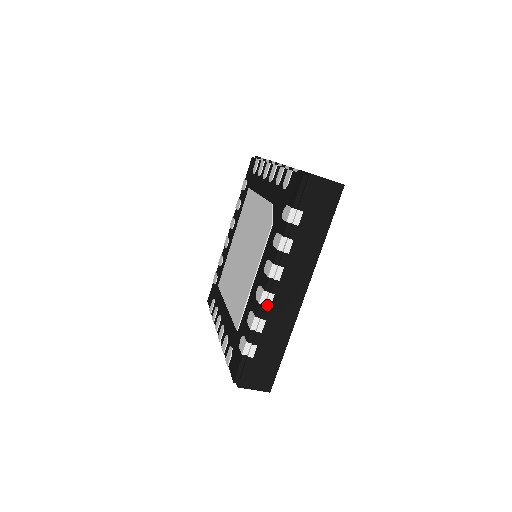
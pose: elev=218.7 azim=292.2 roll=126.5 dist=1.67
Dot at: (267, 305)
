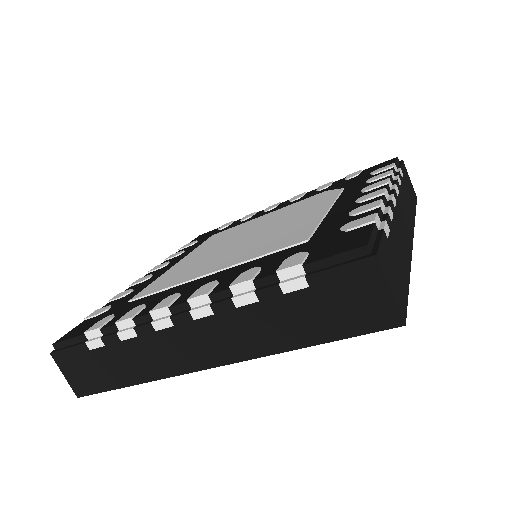
Dot at: (393, 202)
